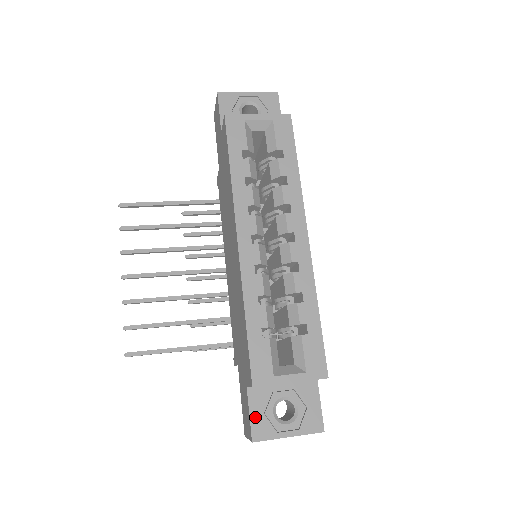
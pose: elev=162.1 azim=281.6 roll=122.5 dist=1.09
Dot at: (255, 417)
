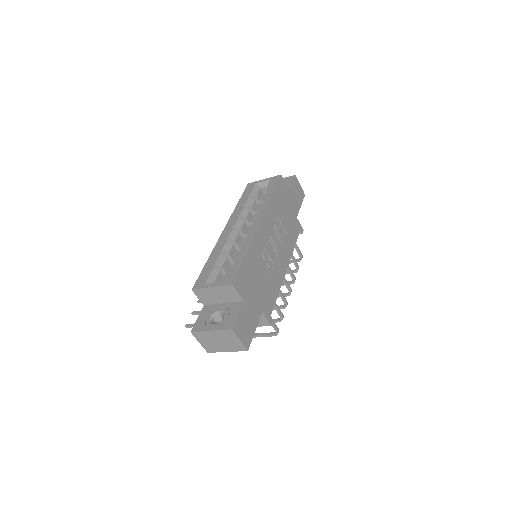
Dot at: (199, 320)
